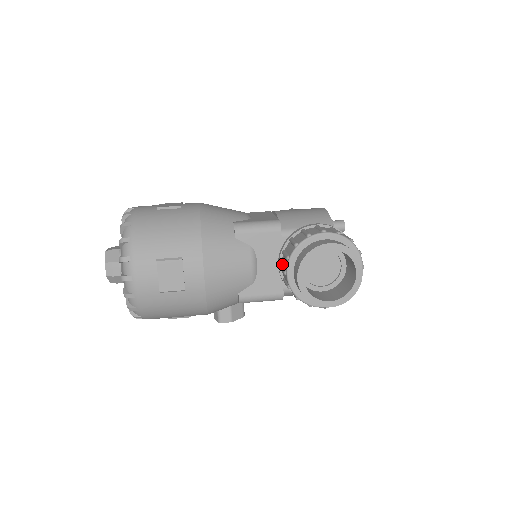
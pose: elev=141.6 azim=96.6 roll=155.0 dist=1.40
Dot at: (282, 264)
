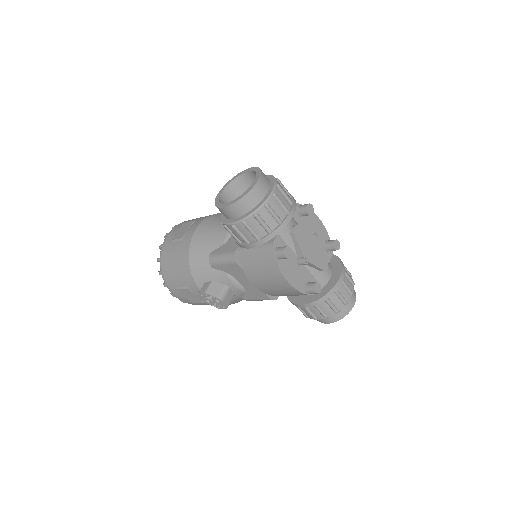
Dot at: occluded
